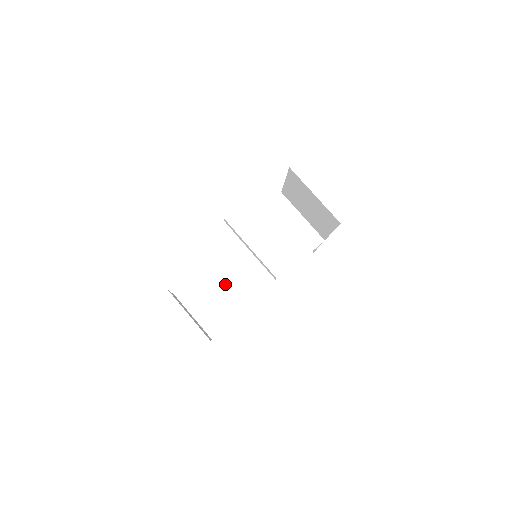
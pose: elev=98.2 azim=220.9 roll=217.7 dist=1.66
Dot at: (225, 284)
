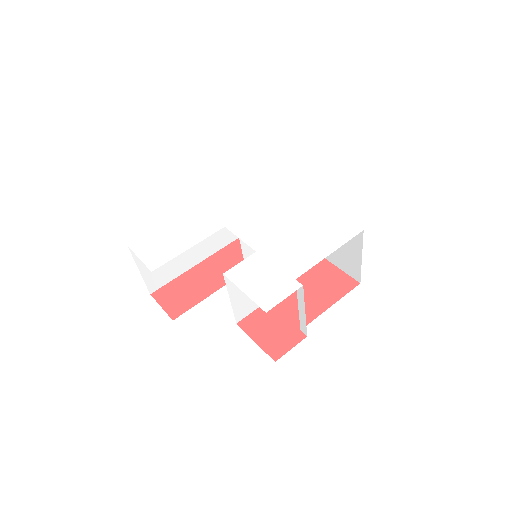
Dot at: (235, 300)
